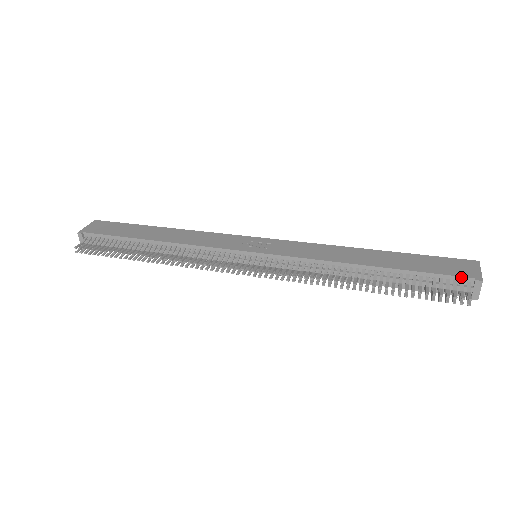
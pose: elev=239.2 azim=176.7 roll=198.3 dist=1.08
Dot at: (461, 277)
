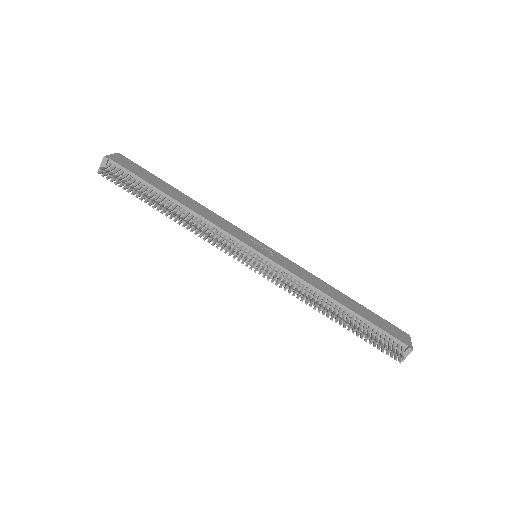
Dot at: (400, 341)
